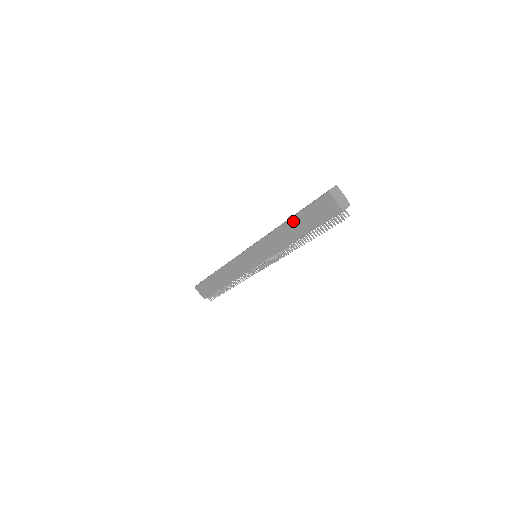
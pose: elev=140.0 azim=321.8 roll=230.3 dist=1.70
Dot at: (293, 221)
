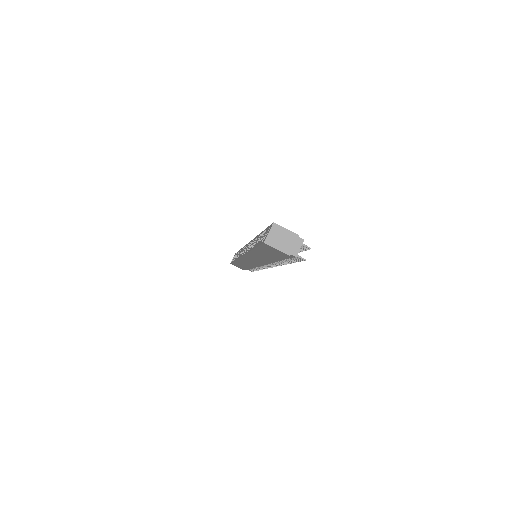
Dot at: (257, 252)
